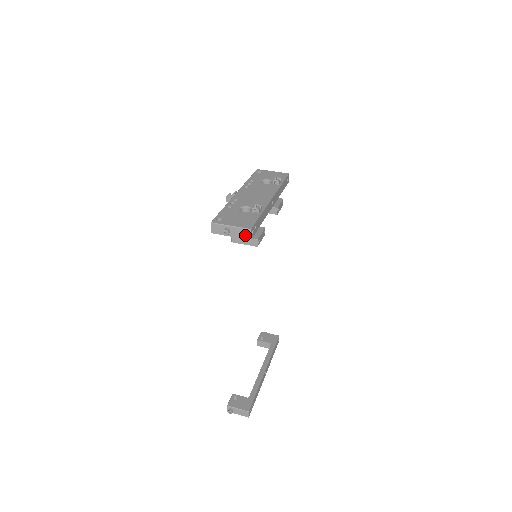
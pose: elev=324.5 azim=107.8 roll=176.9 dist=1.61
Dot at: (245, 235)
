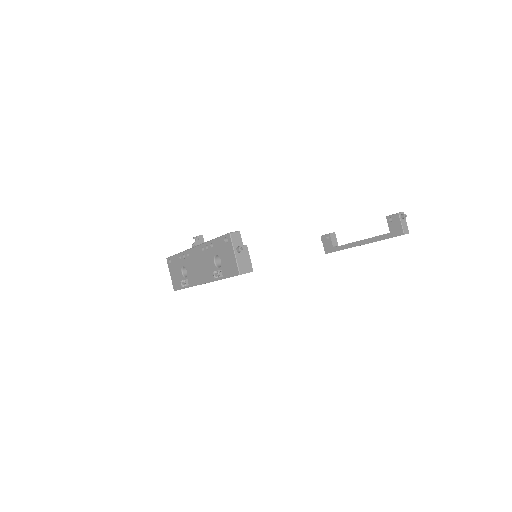
Dot at: occluded
